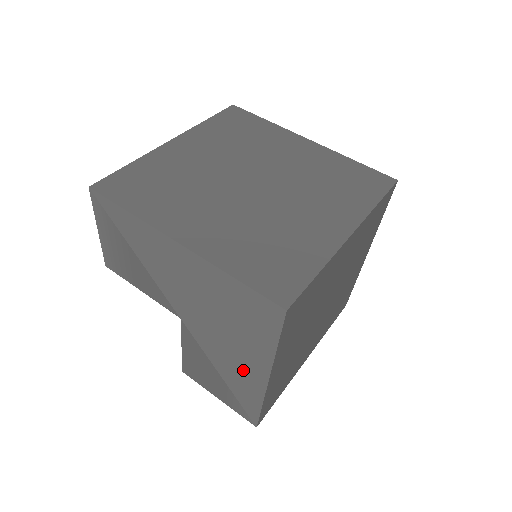
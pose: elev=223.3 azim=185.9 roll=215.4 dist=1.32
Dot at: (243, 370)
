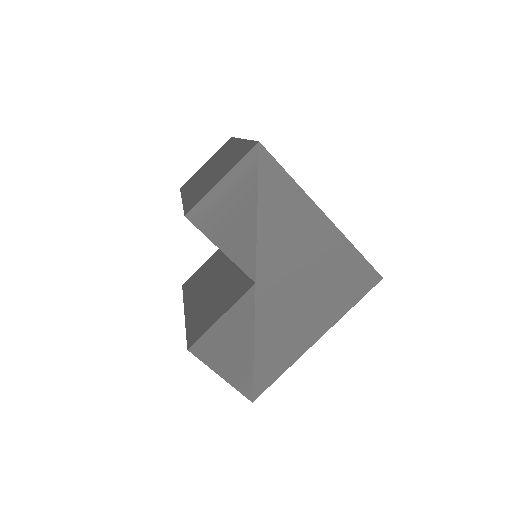
Dot at: (293, 335)
